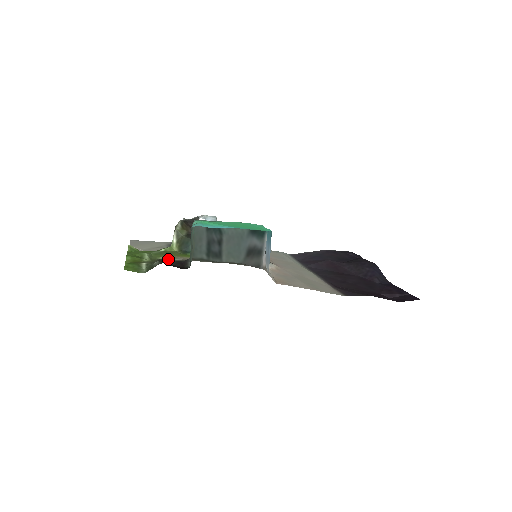
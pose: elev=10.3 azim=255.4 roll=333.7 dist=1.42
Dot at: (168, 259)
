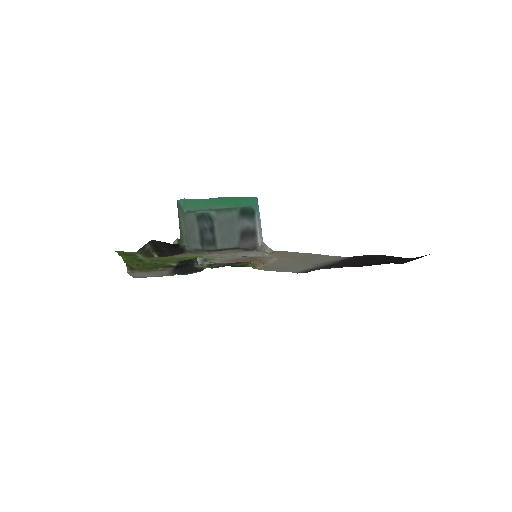
Dot at: (164, 257)
